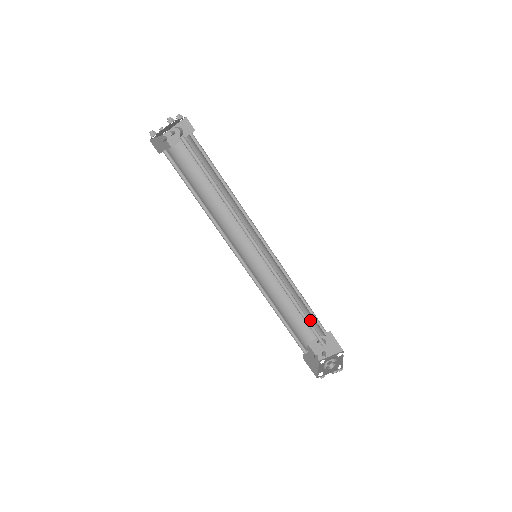
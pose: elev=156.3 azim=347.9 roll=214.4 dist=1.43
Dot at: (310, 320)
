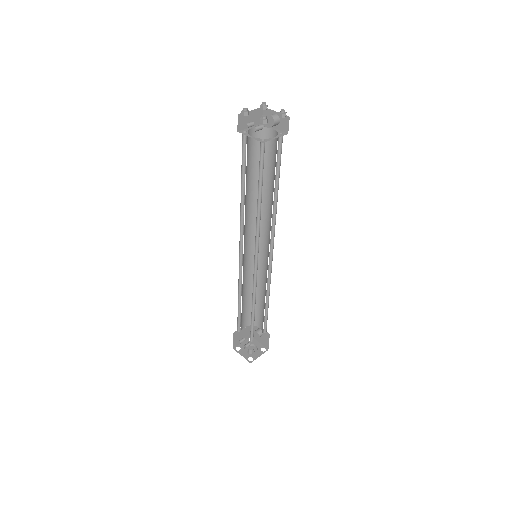
Dot at: (262, 317)
